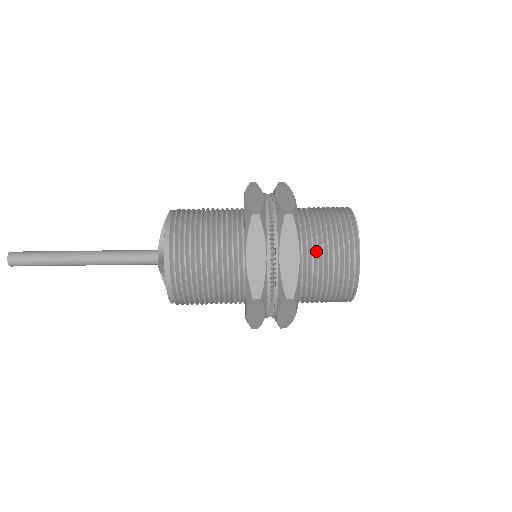
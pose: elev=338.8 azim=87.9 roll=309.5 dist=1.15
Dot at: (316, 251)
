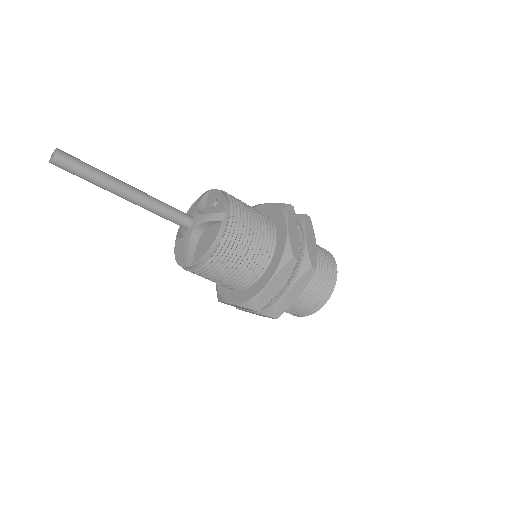
Dot at: occluded
